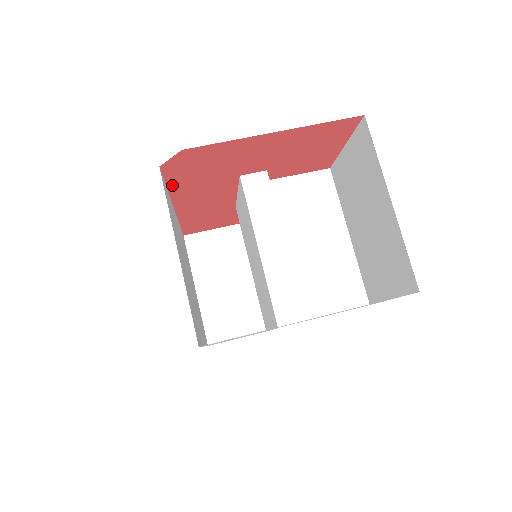
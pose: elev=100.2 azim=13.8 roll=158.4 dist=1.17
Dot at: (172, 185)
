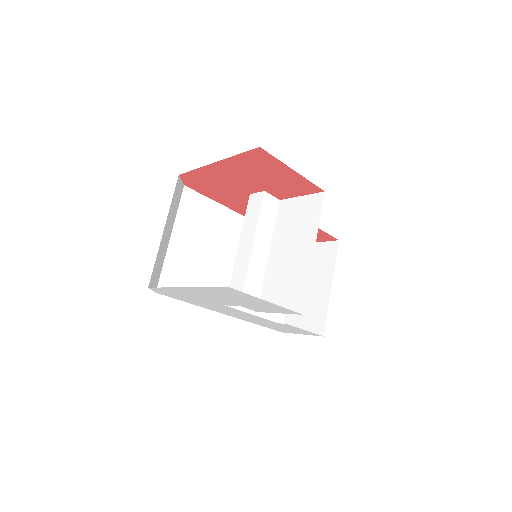
Dot at: (214, 198)
